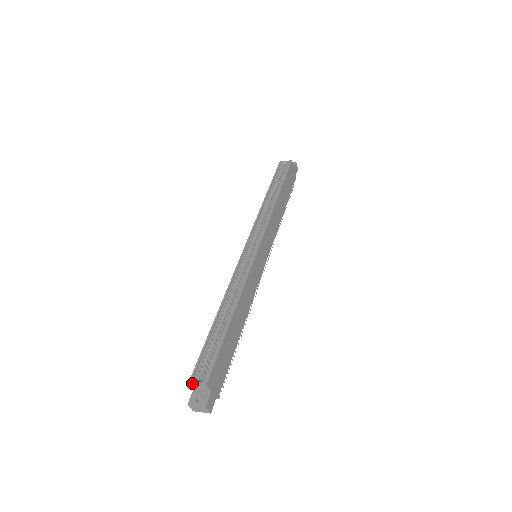
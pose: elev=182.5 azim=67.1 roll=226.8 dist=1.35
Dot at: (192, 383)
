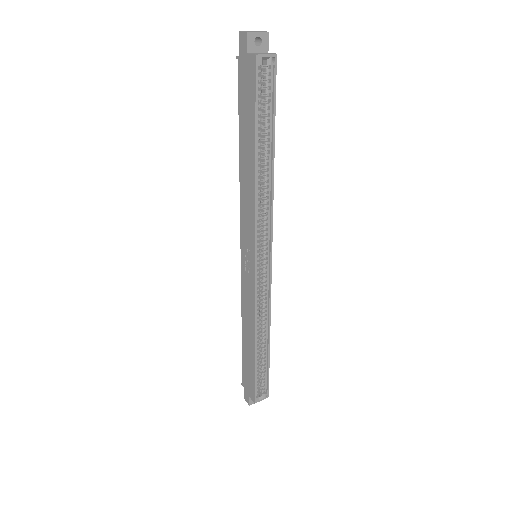
Dot at: occluded
